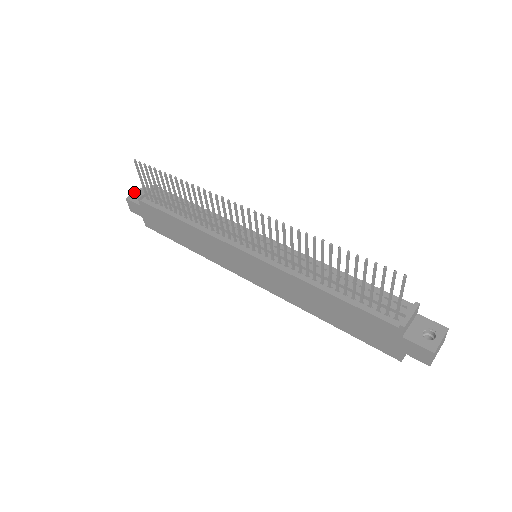
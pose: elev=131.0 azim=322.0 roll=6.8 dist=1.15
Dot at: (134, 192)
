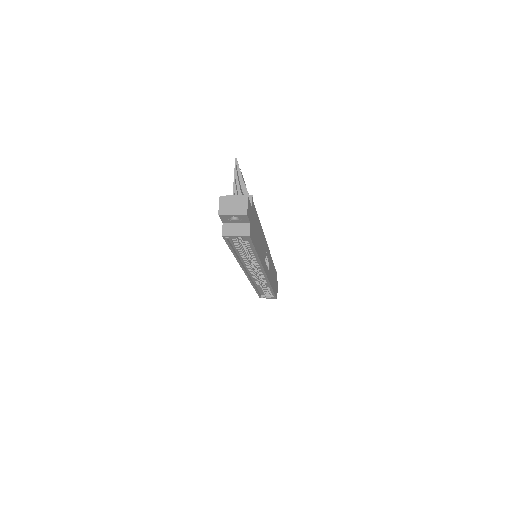
Dot at: occluded
